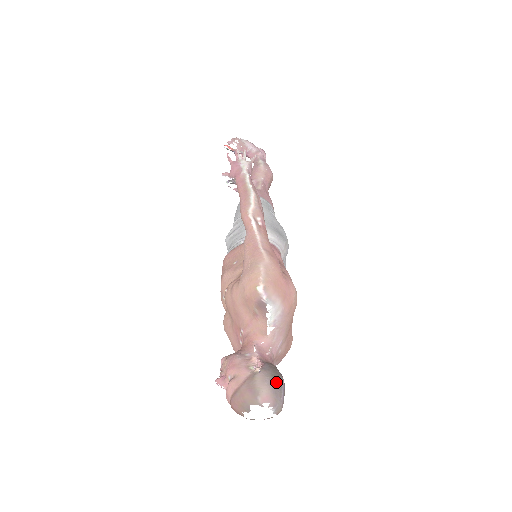
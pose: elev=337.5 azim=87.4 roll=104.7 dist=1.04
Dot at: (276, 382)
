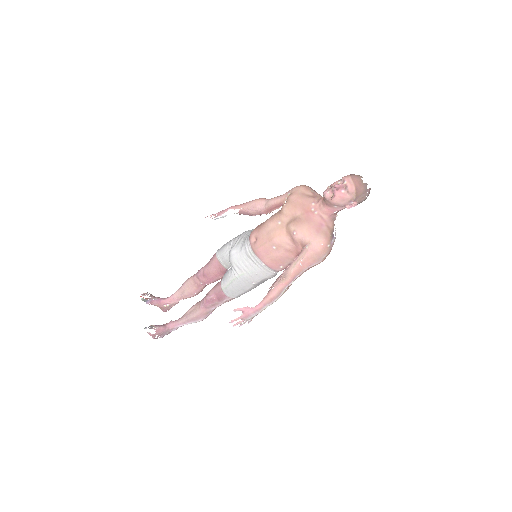
Dot at: occluded
